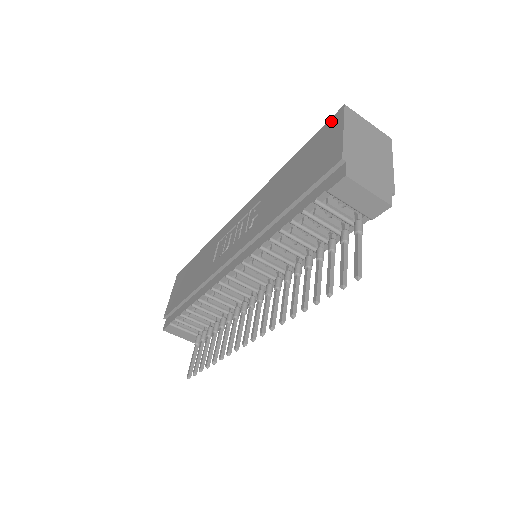
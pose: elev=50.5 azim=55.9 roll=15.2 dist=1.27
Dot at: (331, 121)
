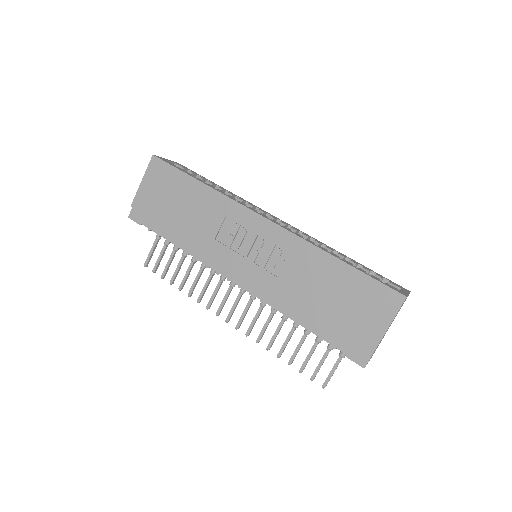
Dot at: (389, 293)
